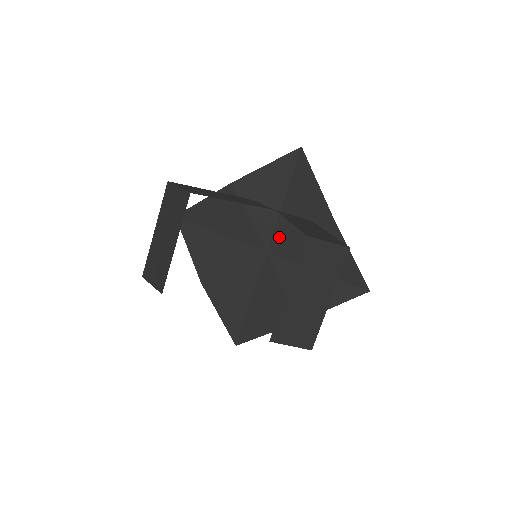
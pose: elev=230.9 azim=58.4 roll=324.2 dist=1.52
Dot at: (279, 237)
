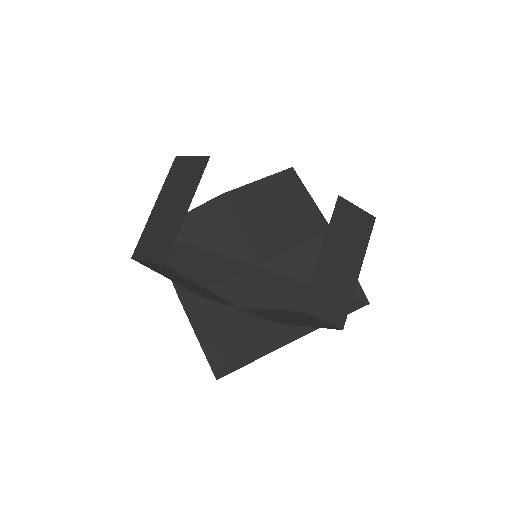
Dot at: (271, 250)
